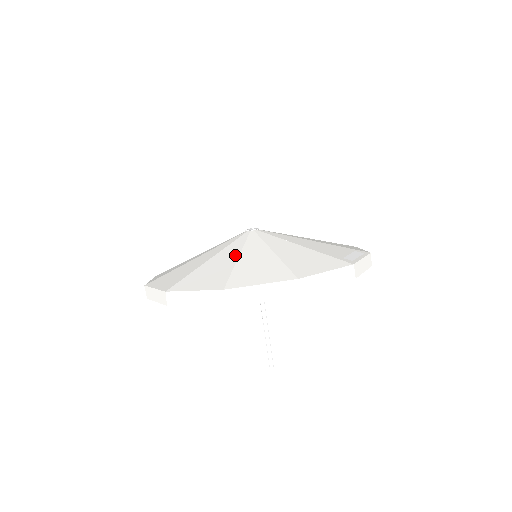
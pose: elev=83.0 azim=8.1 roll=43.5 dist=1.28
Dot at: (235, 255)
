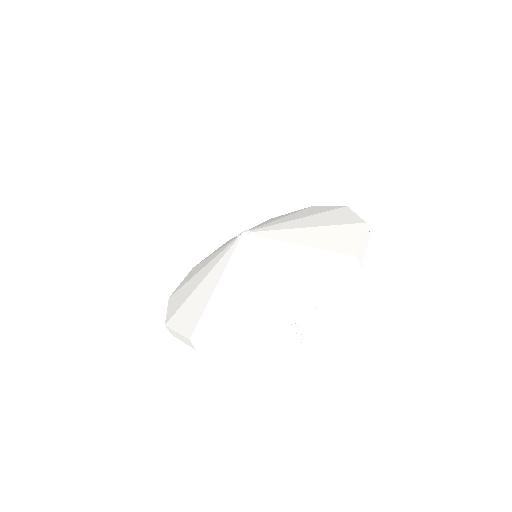
Dot at: (215, 282)
